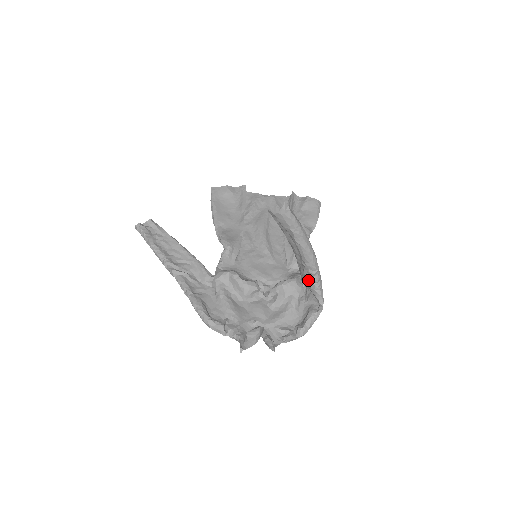
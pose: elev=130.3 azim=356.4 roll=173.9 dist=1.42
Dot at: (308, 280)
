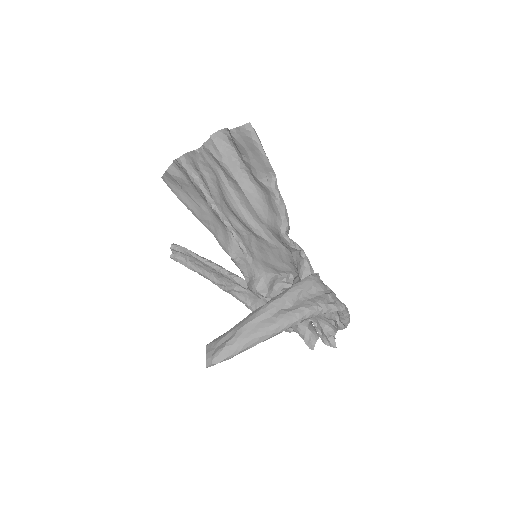
Dot at: occluded
